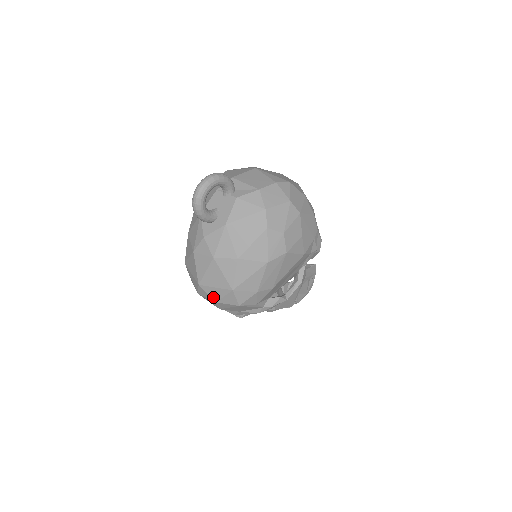
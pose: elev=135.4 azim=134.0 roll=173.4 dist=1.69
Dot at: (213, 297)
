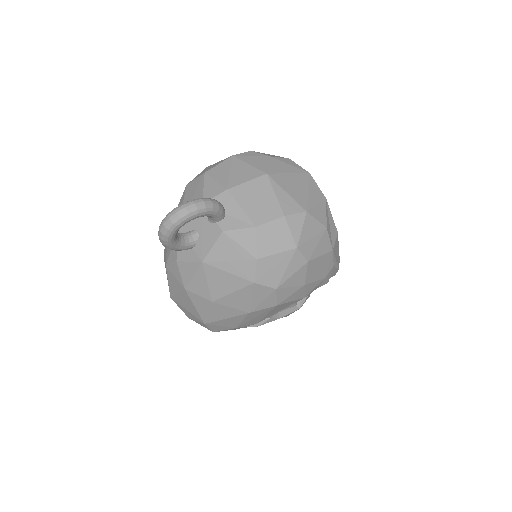
Dot at: (186, 313)
